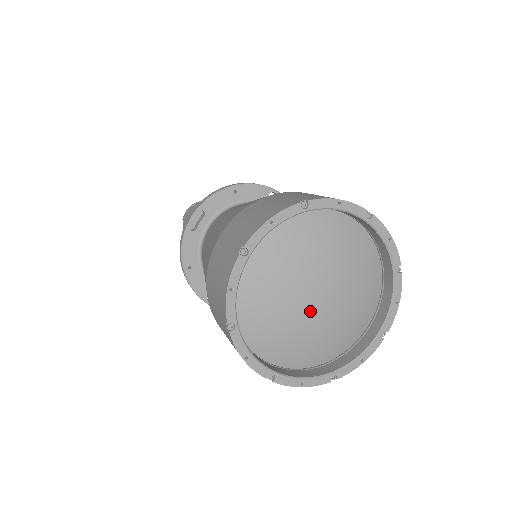
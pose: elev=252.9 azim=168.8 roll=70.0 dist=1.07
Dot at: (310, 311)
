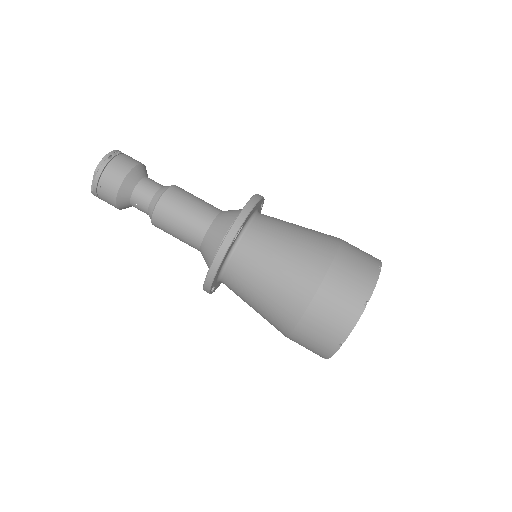
Dot at: occluded
